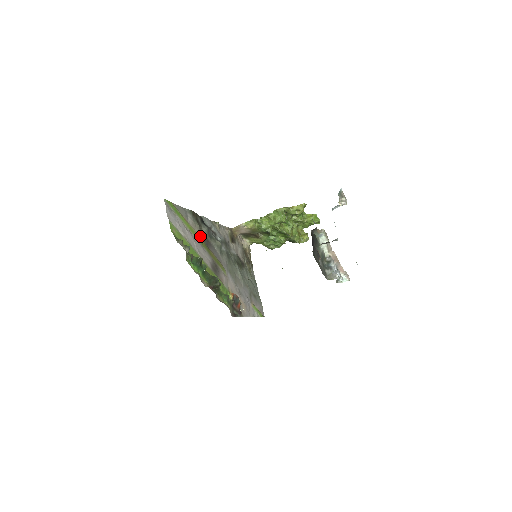
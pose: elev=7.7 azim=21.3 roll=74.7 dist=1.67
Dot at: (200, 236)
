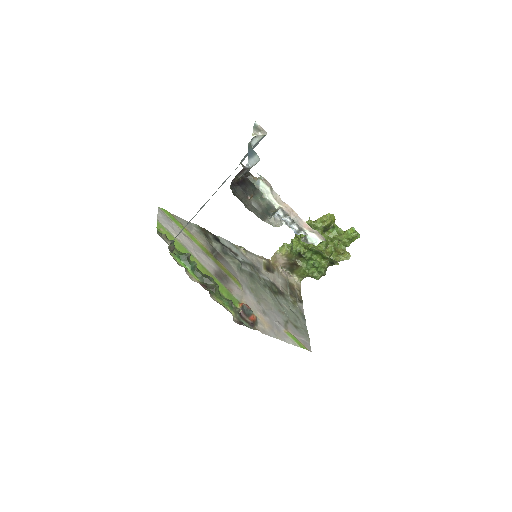
Dot at: (205, 246)
